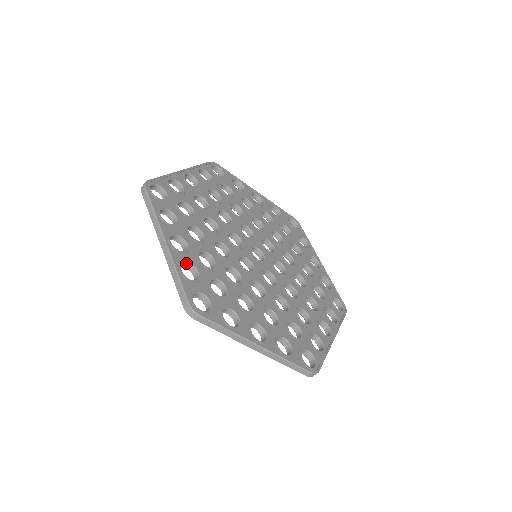
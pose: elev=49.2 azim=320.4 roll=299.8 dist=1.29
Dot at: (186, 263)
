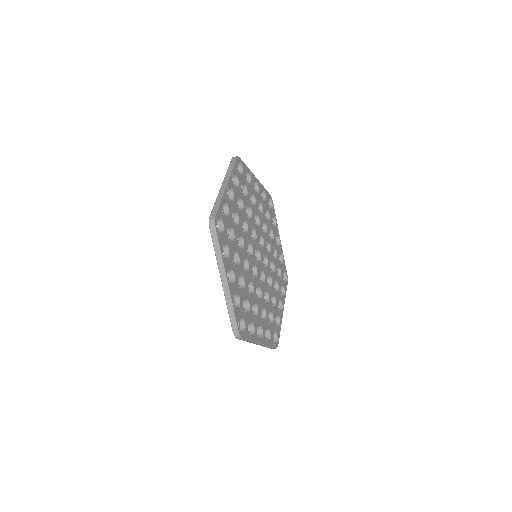
Dot at: (235, 294)
